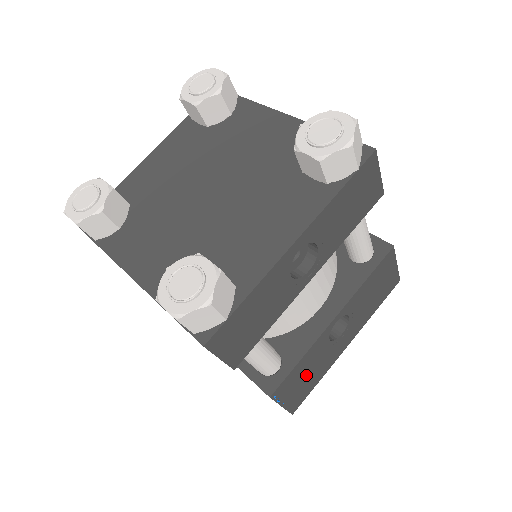
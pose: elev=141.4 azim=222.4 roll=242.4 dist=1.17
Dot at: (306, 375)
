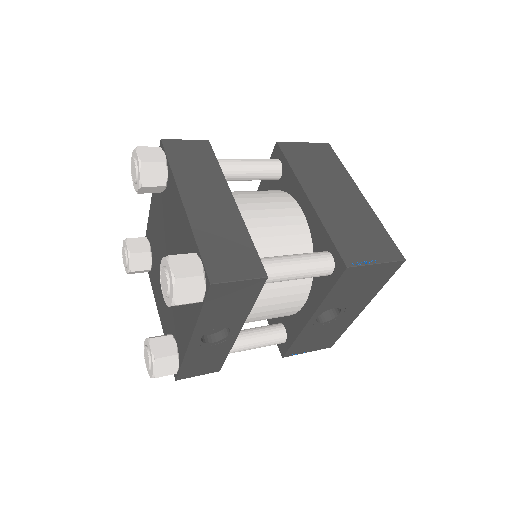
Dot at: (317, 338)
